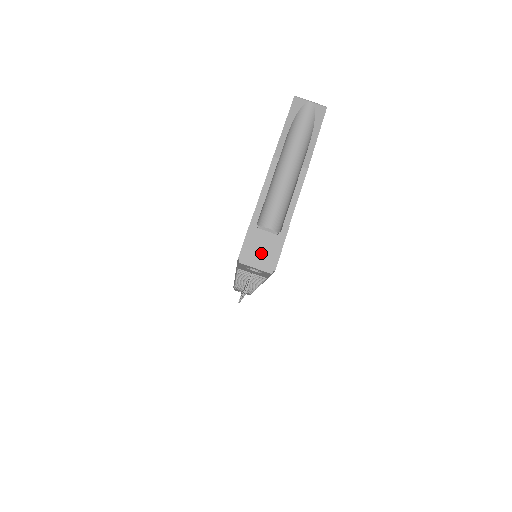
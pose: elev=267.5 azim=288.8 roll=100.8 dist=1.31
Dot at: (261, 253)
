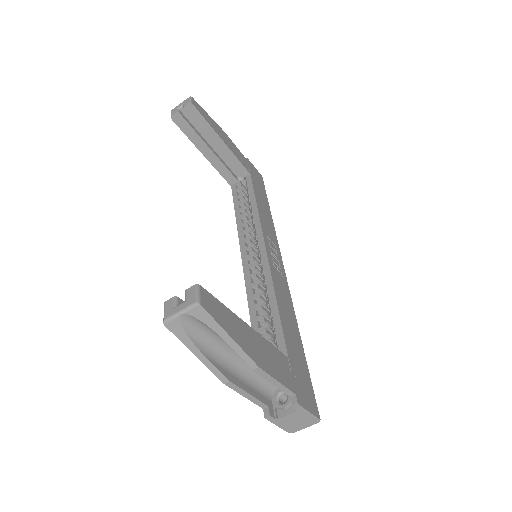
Dot at: (299, 423)
